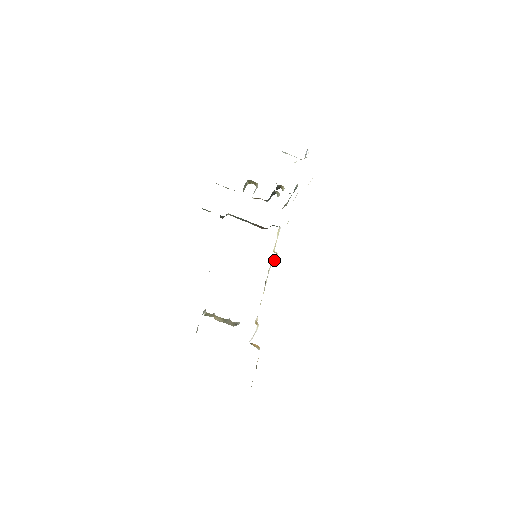
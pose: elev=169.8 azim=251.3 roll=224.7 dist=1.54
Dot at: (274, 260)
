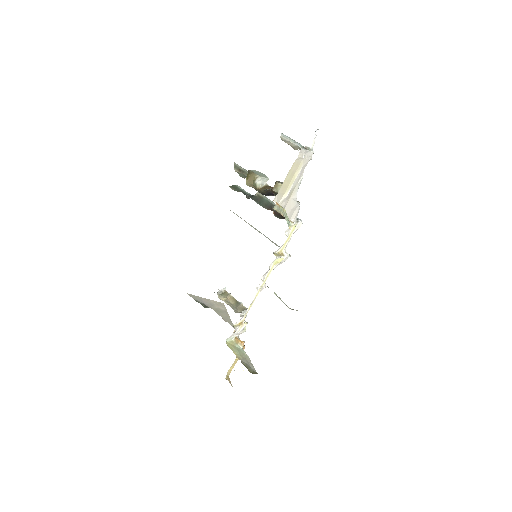
Dot at: (278, 262)
